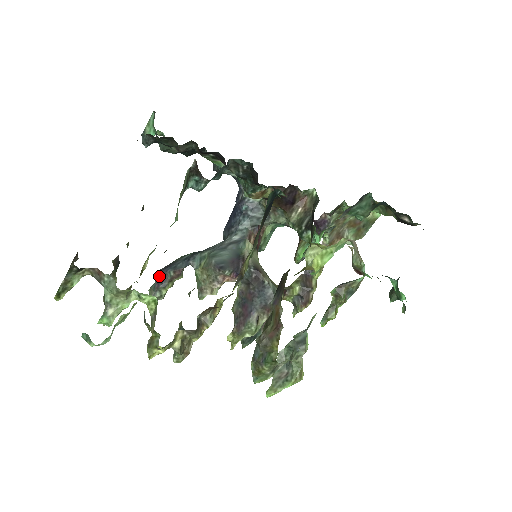
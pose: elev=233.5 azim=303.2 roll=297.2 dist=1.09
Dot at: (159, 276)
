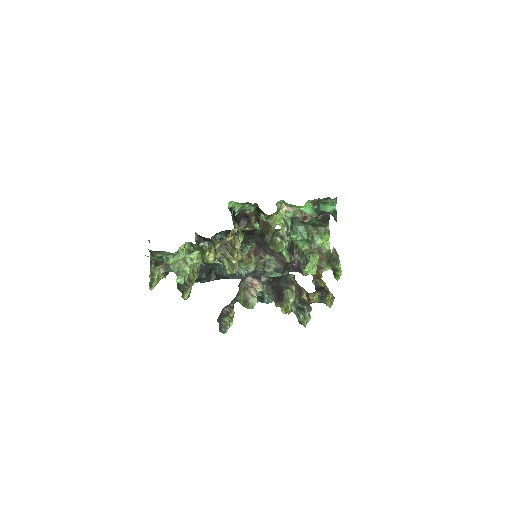
Dot at: (220, 318)
